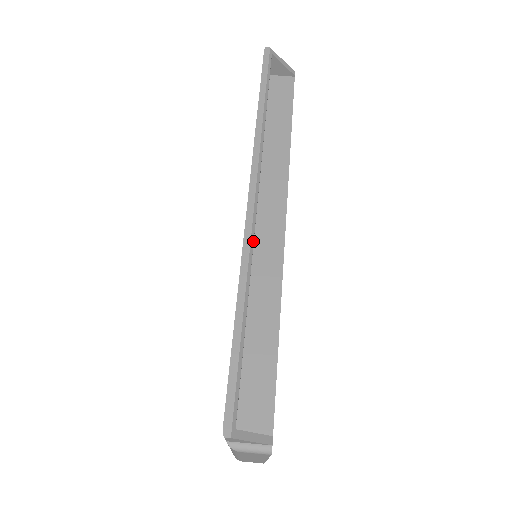
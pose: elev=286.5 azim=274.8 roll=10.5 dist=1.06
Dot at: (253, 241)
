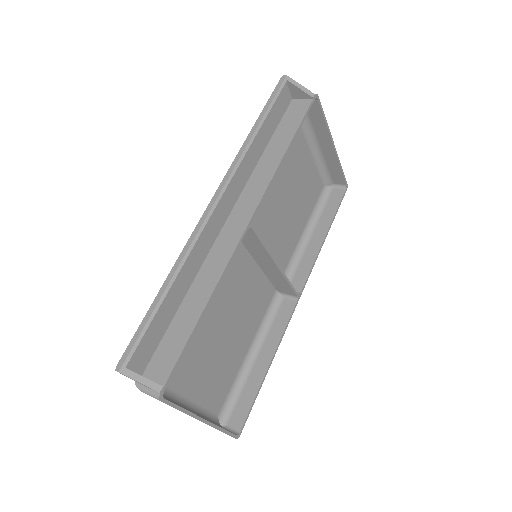
Dot at: (199, 235)
